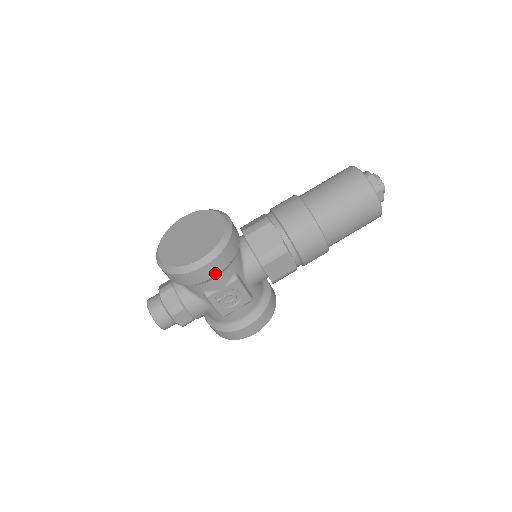
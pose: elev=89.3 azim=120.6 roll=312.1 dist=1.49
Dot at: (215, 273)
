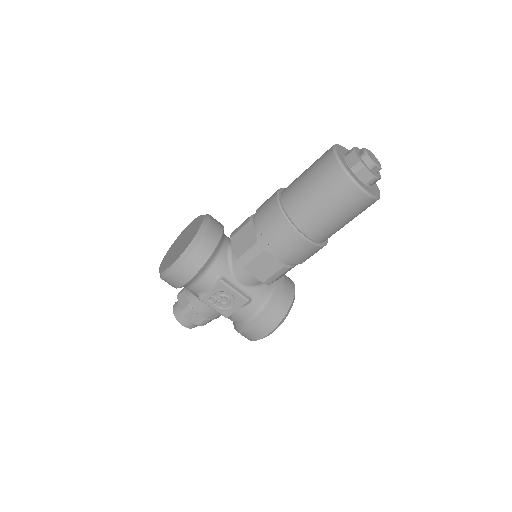
Dot at: (189, 277)
